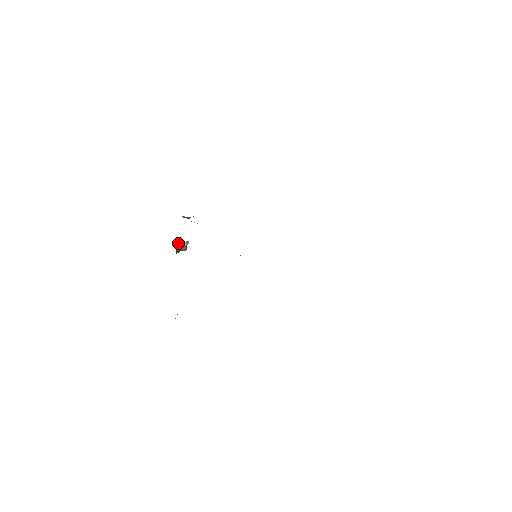
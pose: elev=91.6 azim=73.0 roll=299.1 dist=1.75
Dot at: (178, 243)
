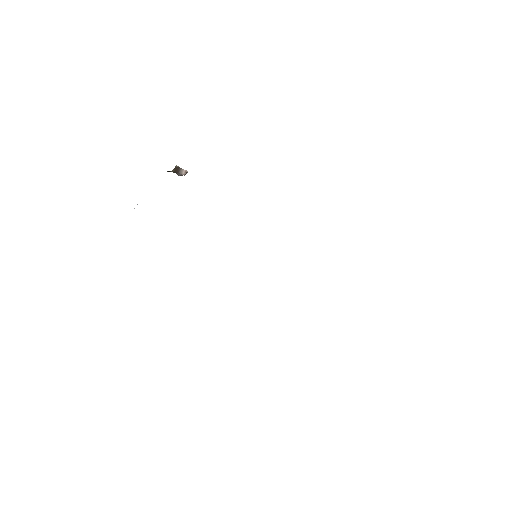
Dot at: (175, 167)
